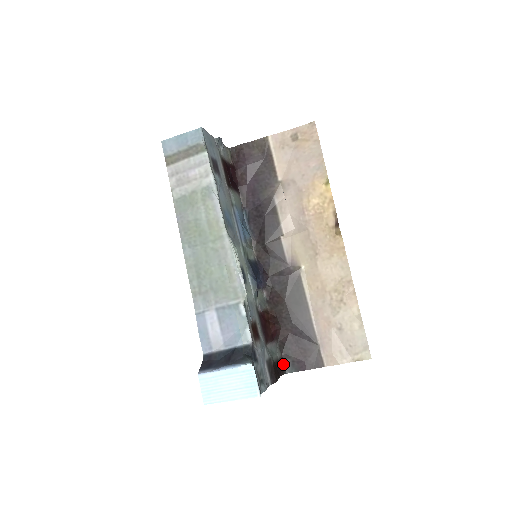
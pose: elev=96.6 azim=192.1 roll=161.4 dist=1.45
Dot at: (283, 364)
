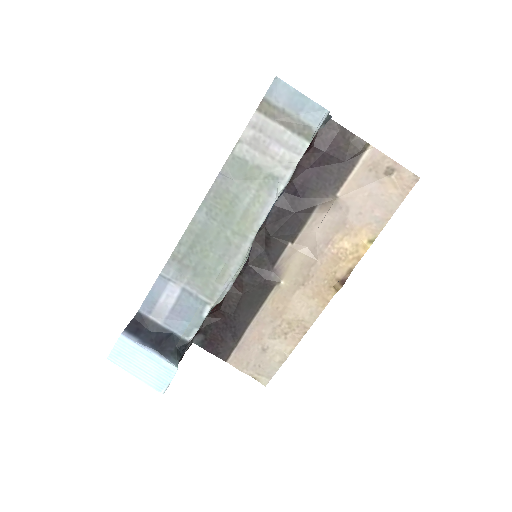
Dot at: (196, 335)
